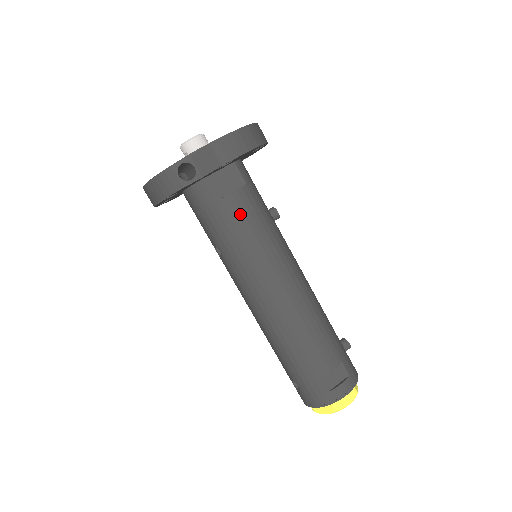
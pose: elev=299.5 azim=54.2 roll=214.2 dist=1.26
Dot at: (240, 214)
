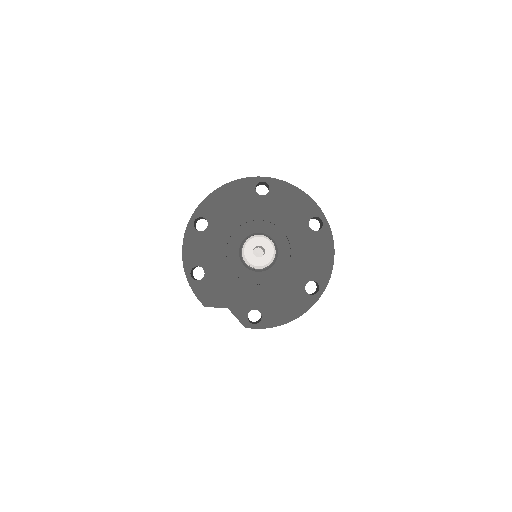
Dot at: occluded
